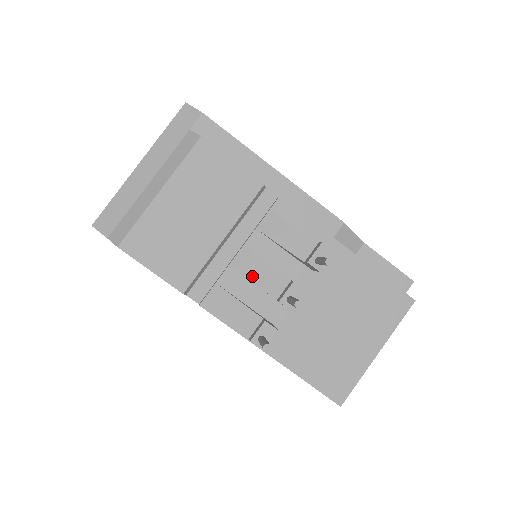
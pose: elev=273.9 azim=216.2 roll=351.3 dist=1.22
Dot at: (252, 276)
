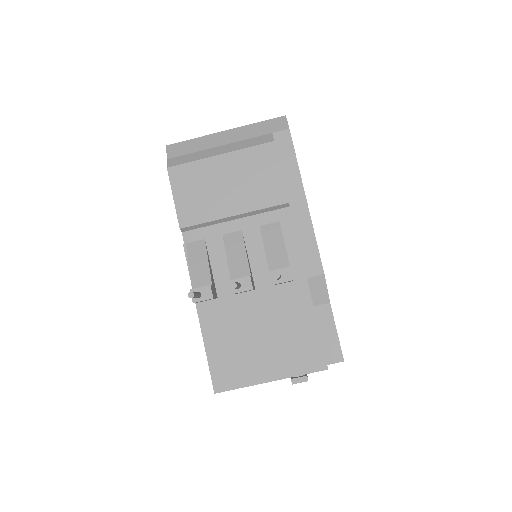
Dot at: (230, 253)
